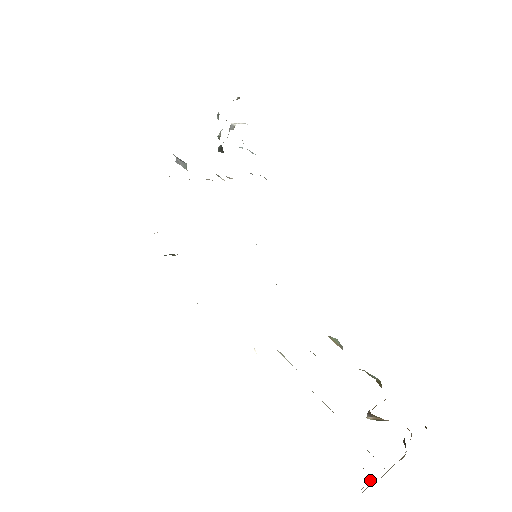
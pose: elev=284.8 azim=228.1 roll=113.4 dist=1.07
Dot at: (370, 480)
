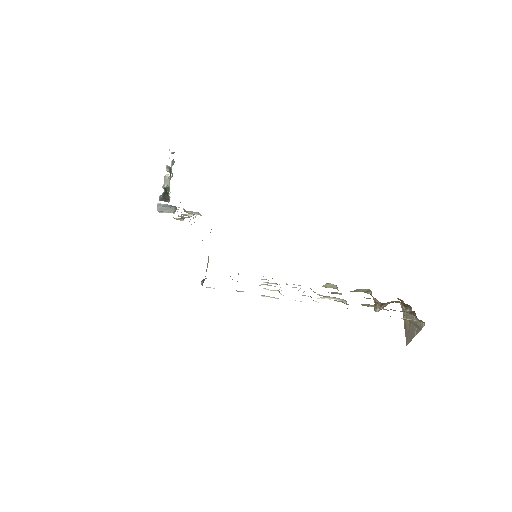
Dot at: (420, 322)
